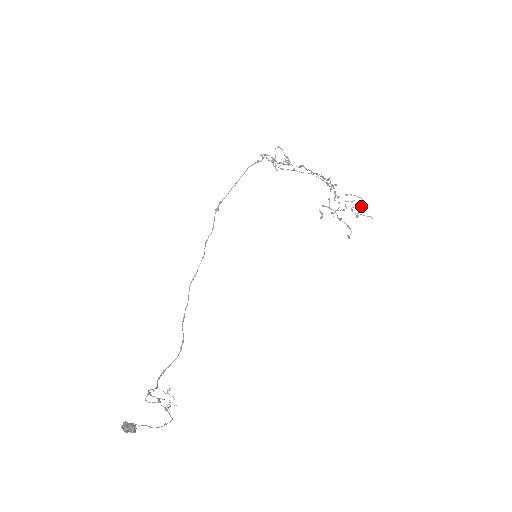
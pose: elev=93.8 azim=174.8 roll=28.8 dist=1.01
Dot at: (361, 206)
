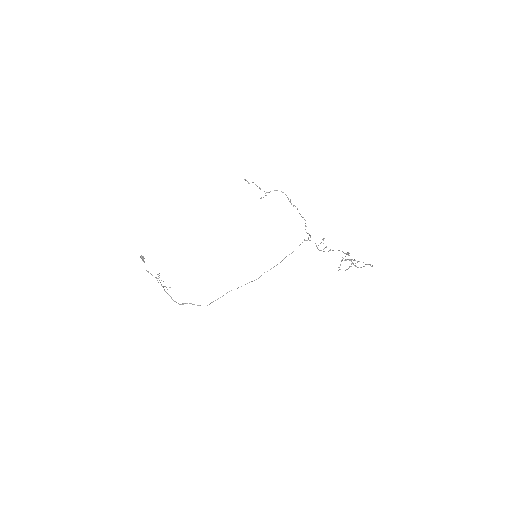
Dot at: occluded
